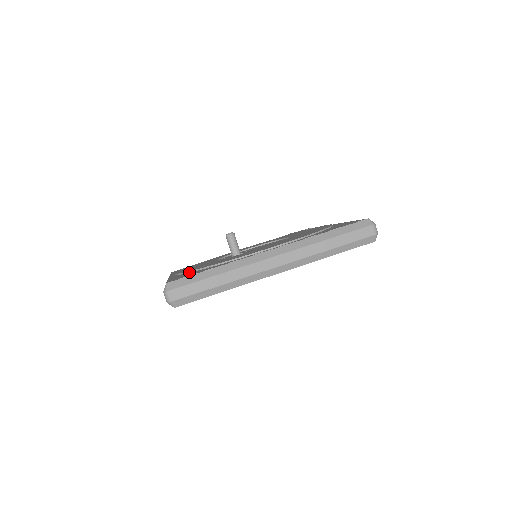
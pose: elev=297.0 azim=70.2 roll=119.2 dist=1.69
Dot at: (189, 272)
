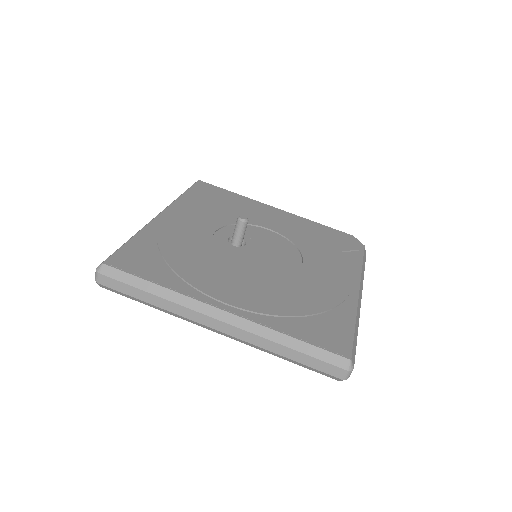
Dot at: (157, 244)
